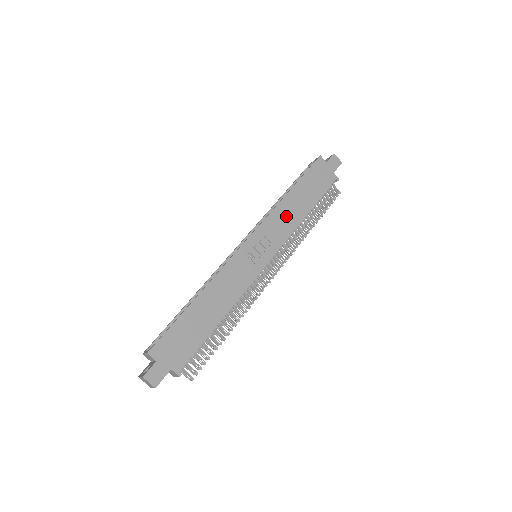
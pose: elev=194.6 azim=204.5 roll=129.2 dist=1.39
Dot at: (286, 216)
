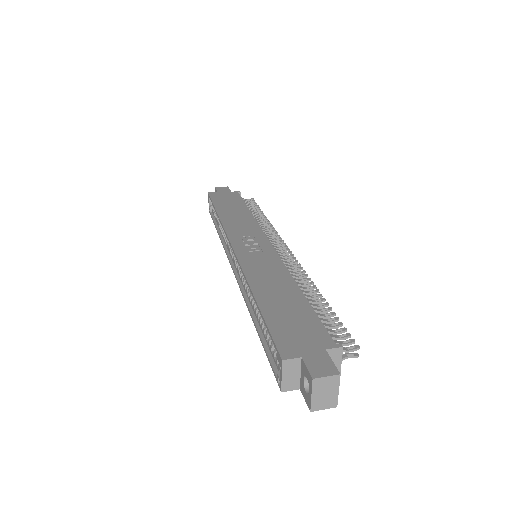
Dot at: (238, 221)
